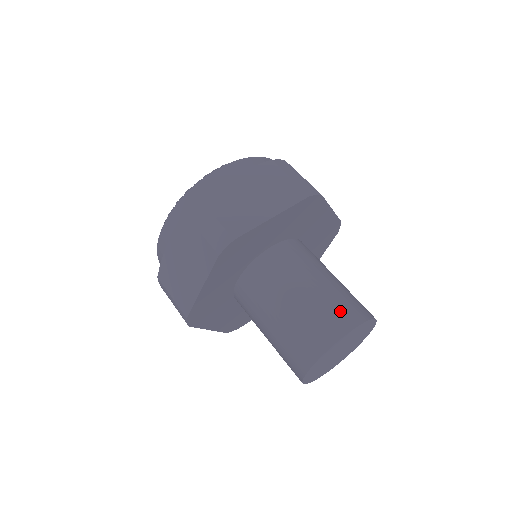
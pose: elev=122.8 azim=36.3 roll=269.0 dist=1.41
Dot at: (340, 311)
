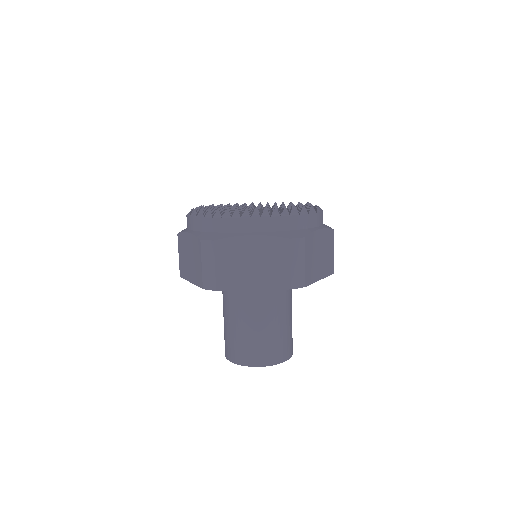
Dot at: (263, 352)
